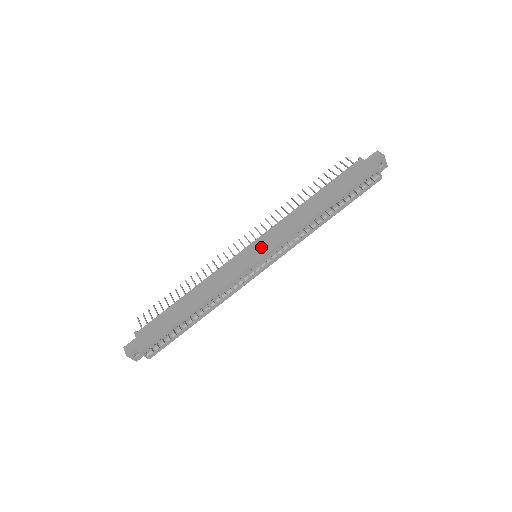
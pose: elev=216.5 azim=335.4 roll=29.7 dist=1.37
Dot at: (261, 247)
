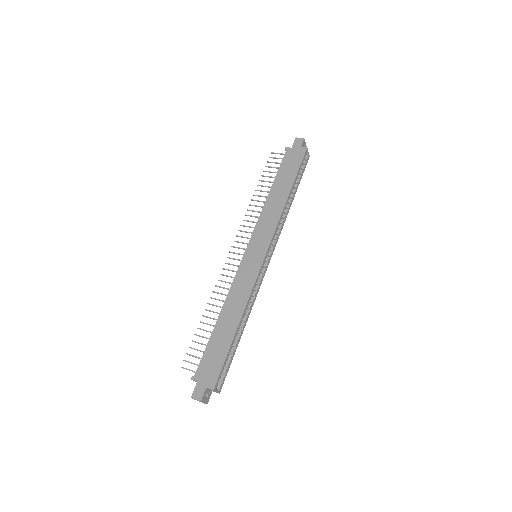
Dot at: (259, 245)
